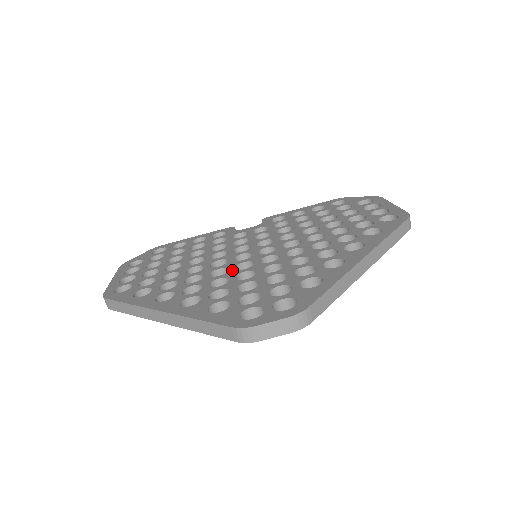
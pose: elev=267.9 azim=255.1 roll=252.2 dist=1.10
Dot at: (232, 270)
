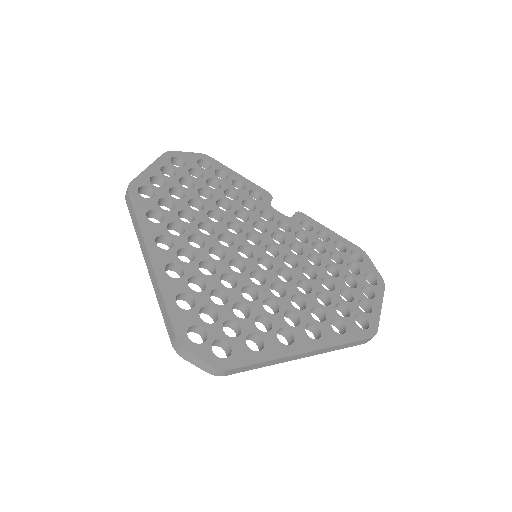
Dot at: (226, 262)
